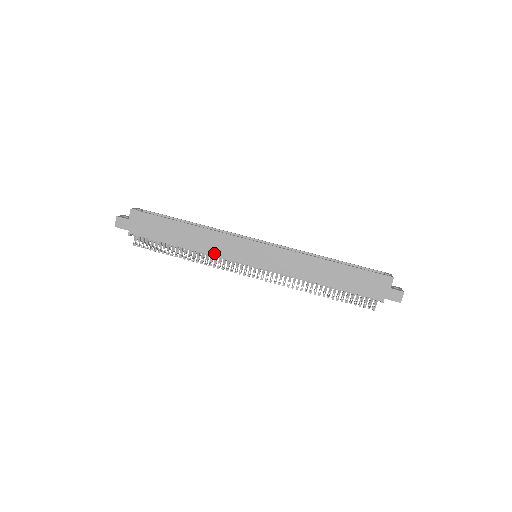
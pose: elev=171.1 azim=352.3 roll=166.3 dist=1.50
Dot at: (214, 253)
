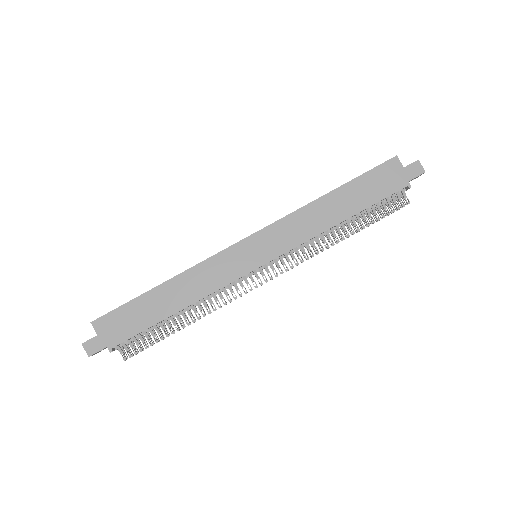
Dot at: (213, 288)
